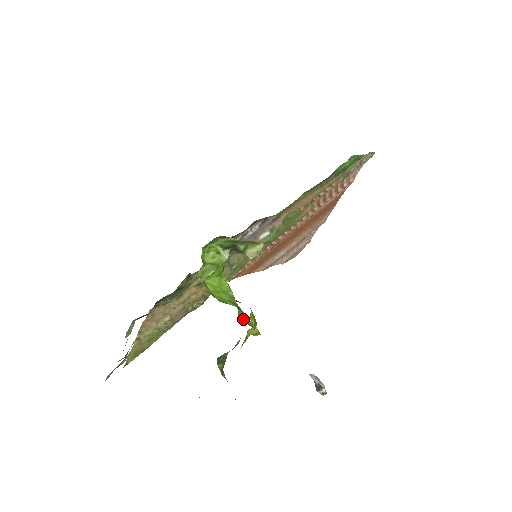
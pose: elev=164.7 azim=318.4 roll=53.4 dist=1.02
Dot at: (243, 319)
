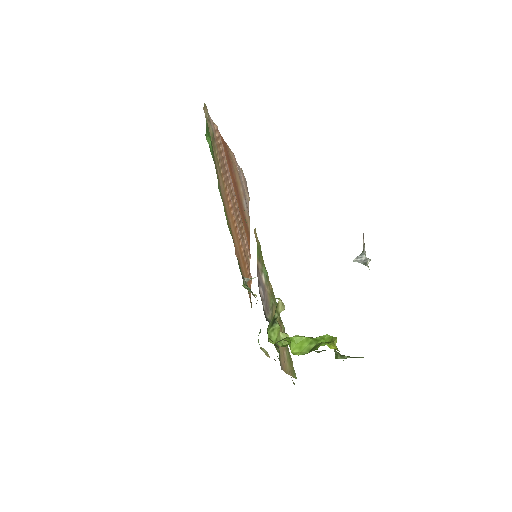
Dot at: (324, 342)
